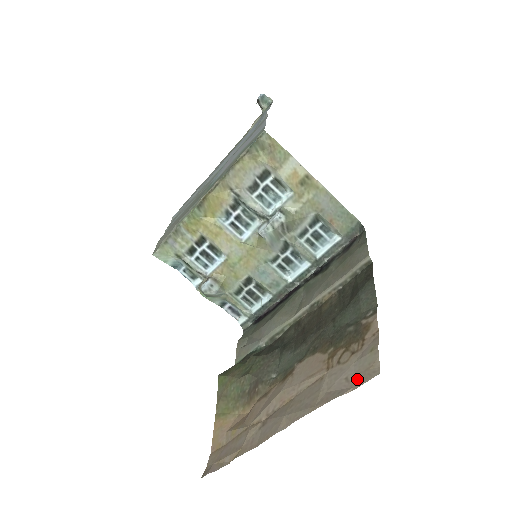
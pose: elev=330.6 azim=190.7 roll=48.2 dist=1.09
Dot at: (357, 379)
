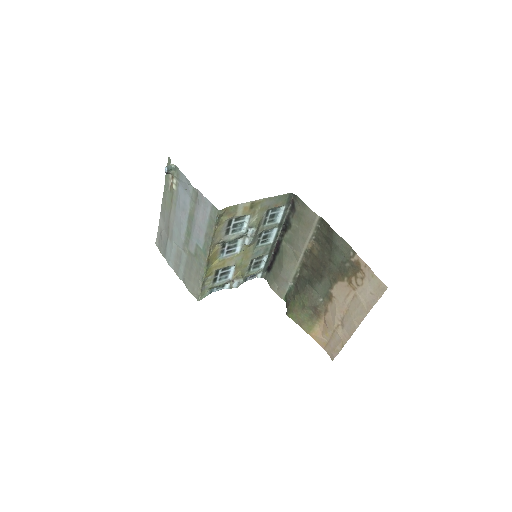
Dot at: (377, 293)
